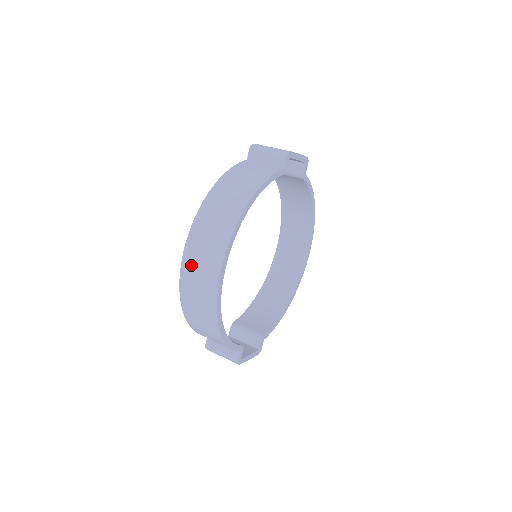
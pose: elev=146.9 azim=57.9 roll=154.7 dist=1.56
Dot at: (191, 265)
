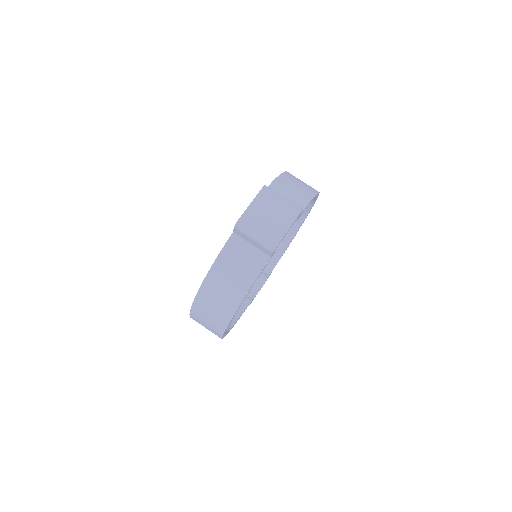
Dot at: (198, 322)
